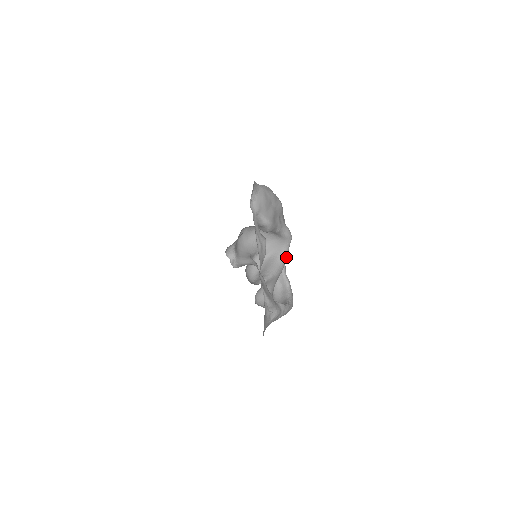
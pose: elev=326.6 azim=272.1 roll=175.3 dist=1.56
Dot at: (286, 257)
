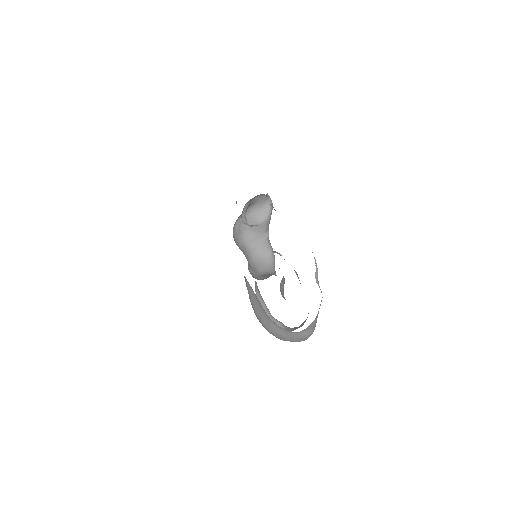
Dot at: occluded
